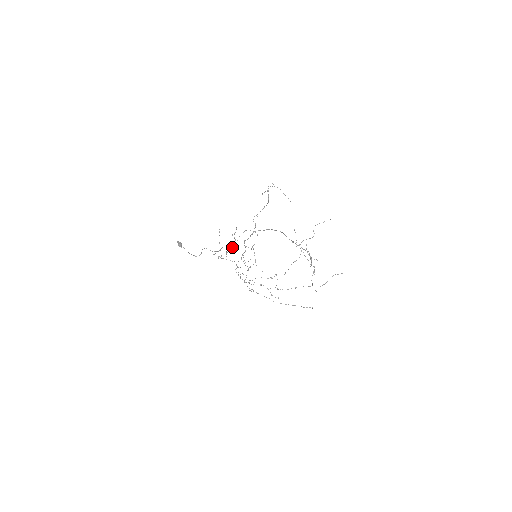
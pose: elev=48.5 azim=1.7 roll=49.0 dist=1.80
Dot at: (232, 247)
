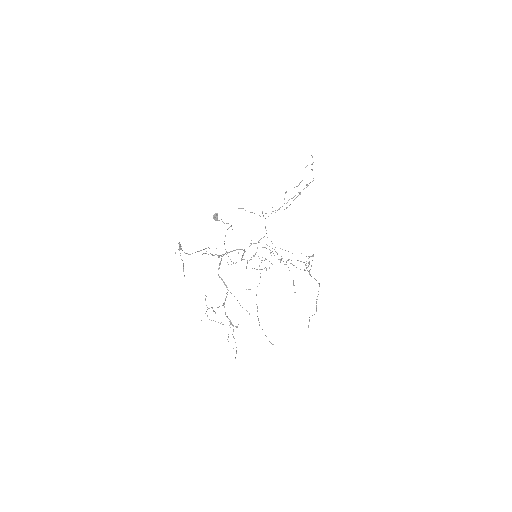
Dot at: (310, 182)
